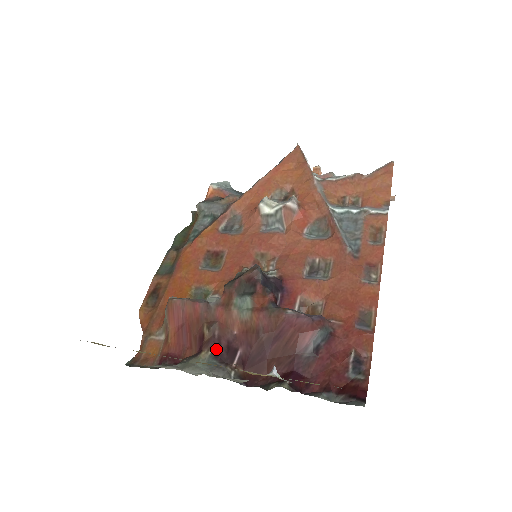
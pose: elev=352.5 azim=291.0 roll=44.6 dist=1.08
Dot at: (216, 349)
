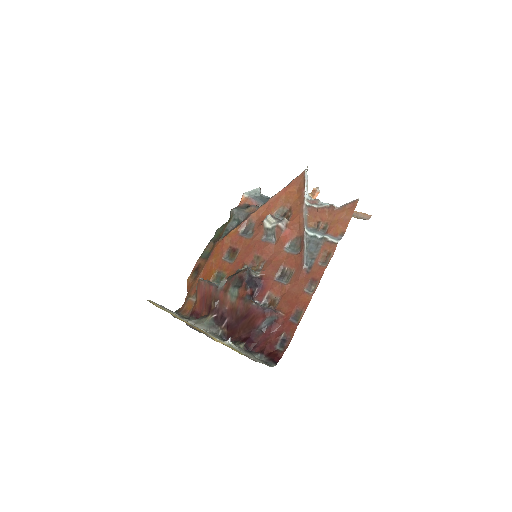
Dot at: (215, 316)
